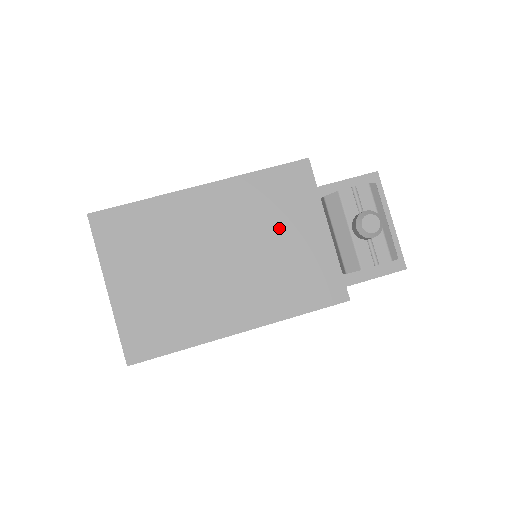
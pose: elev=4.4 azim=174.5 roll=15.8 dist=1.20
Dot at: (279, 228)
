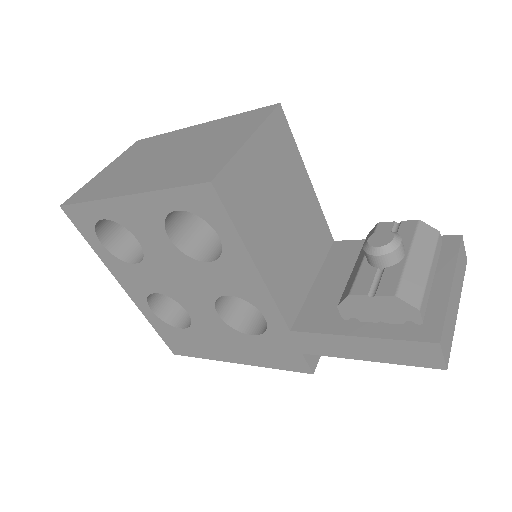
Dot at: (216, 140)
